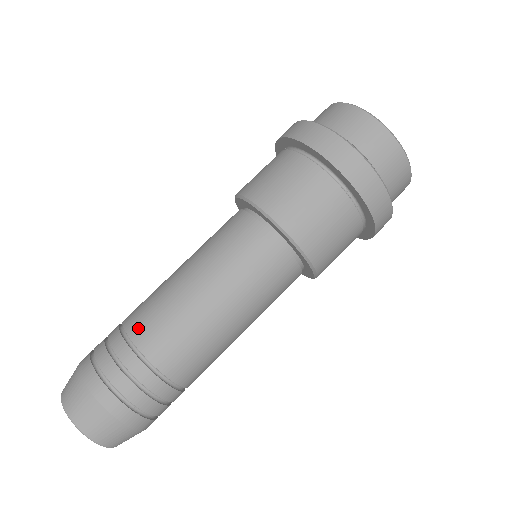
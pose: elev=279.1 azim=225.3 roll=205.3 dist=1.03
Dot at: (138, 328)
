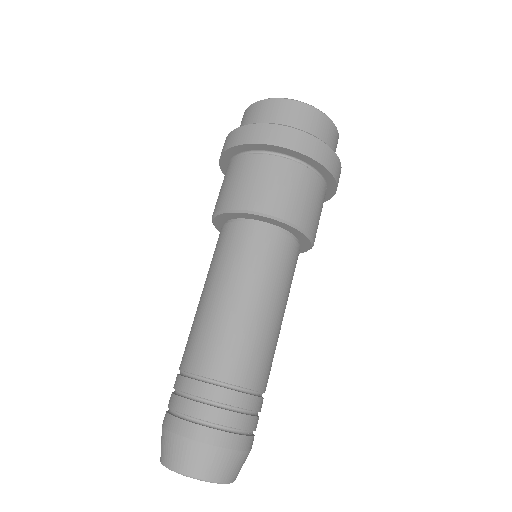
Dot at: (190, 360)
